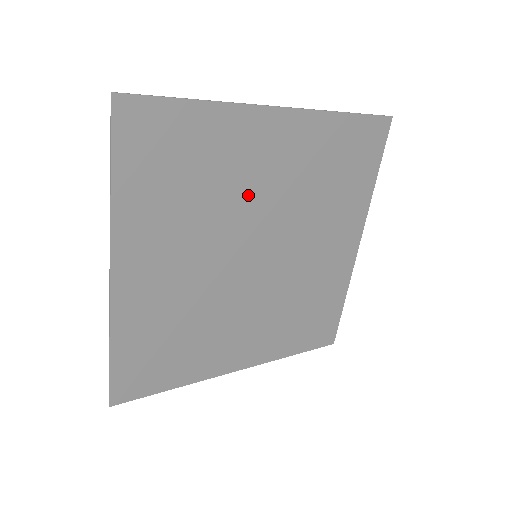
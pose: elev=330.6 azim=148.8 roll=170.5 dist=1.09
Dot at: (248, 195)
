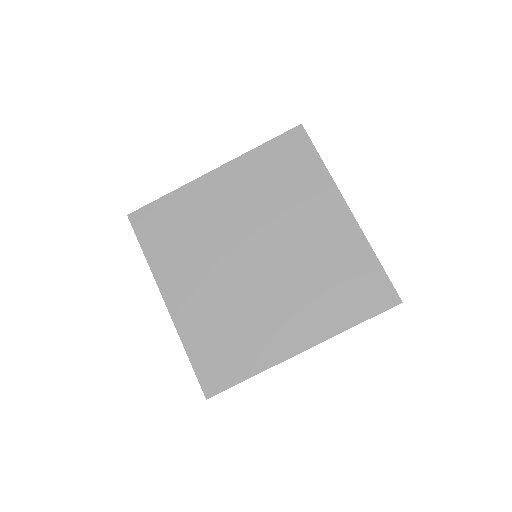
Dot at: (291, 222)
